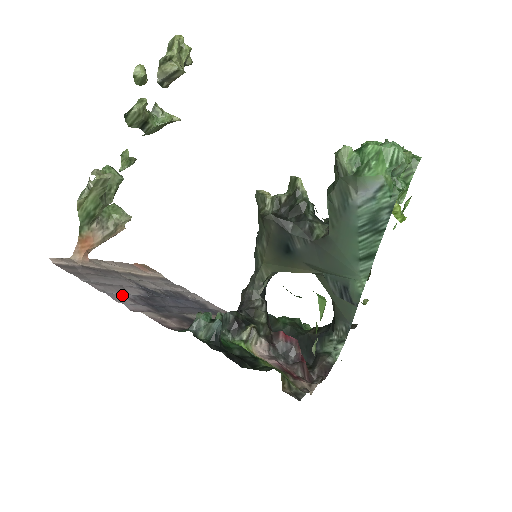
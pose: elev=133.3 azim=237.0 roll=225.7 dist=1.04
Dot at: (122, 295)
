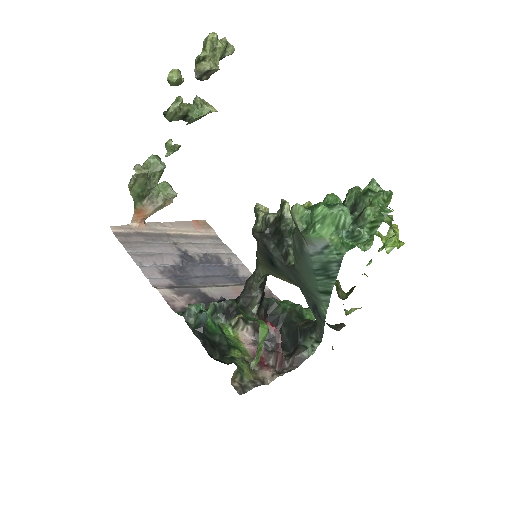
Dot at: (154, 268)
